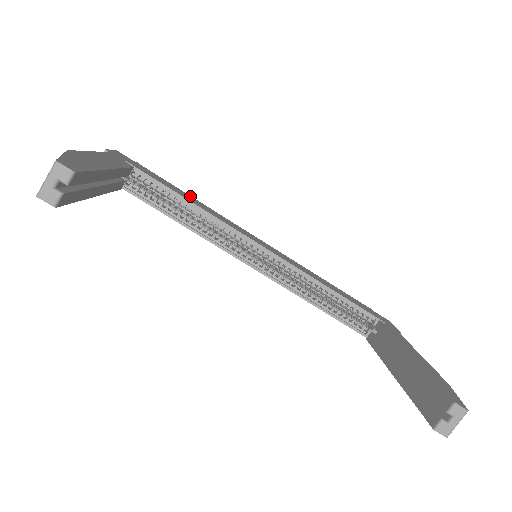
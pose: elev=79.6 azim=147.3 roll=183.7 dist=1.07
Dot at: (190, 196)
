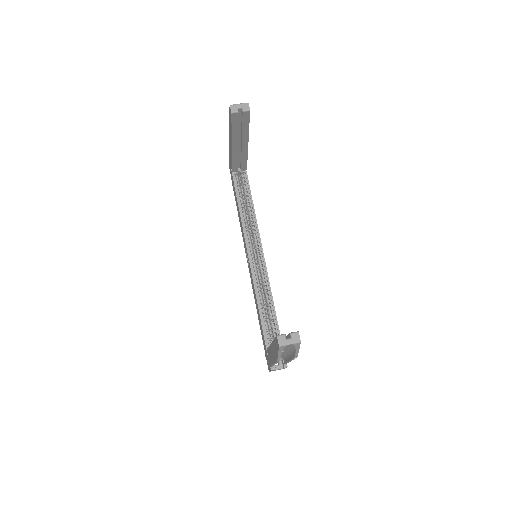
Dot at: occluded
